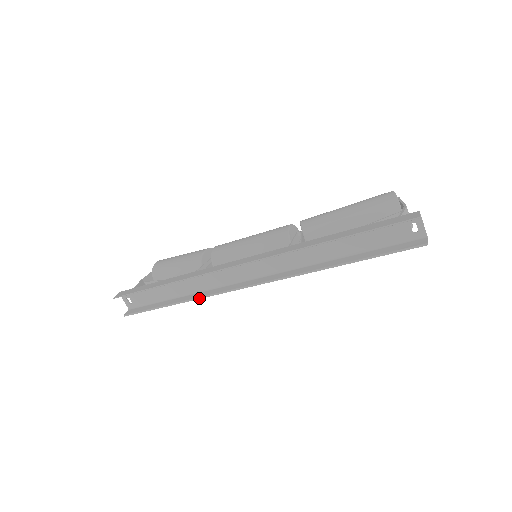
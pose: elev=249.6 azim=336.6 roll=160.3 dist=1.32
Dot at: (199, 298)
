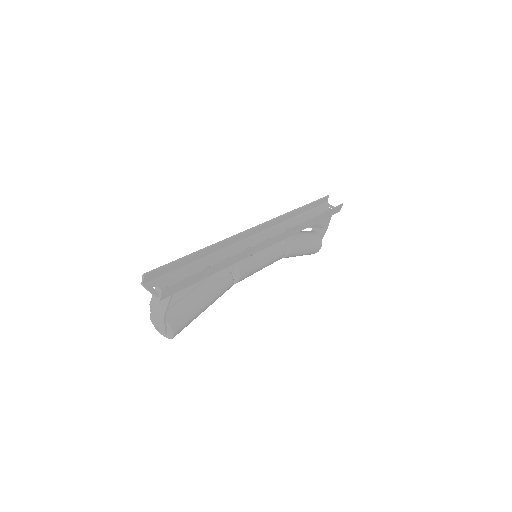
Dot at: (240, 252)
